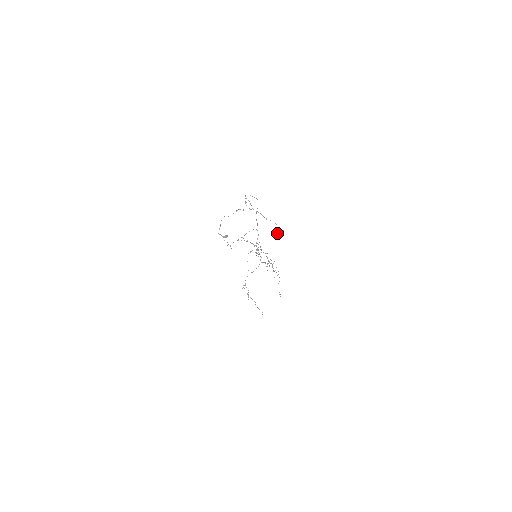
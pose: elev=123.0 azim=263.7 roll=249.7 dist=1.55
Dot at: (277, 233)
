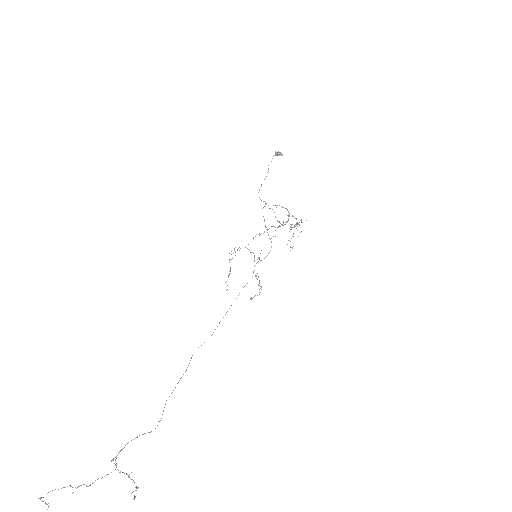
Dot at: (129, 491)
